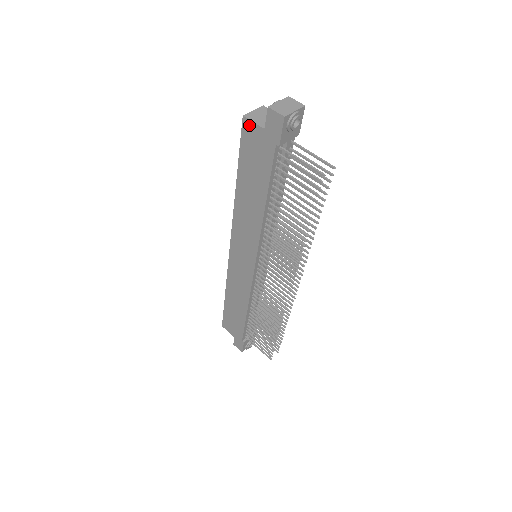
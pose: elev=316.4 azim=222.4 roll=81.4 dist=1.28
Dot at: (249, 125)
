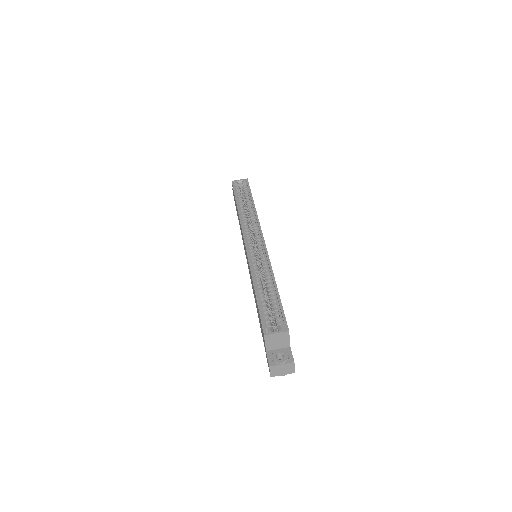
Dot at: (264, 337)
